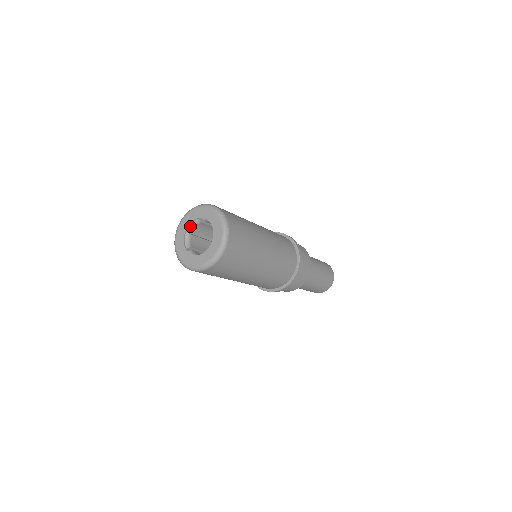
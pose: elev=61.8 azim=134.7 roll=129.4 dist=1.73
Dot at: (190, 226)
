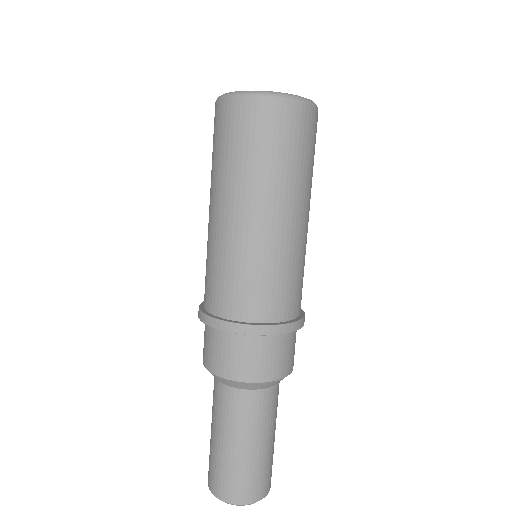
Dot at: occluded
